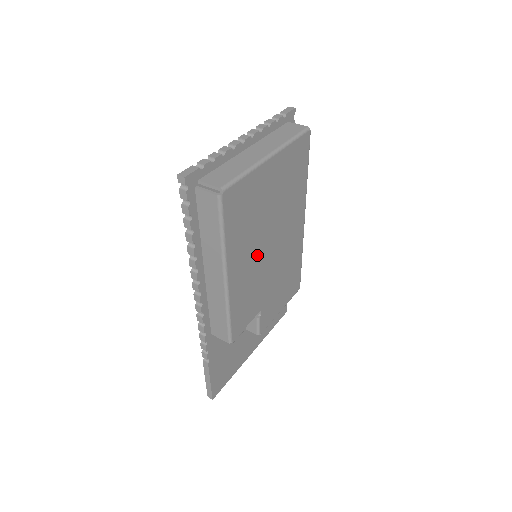
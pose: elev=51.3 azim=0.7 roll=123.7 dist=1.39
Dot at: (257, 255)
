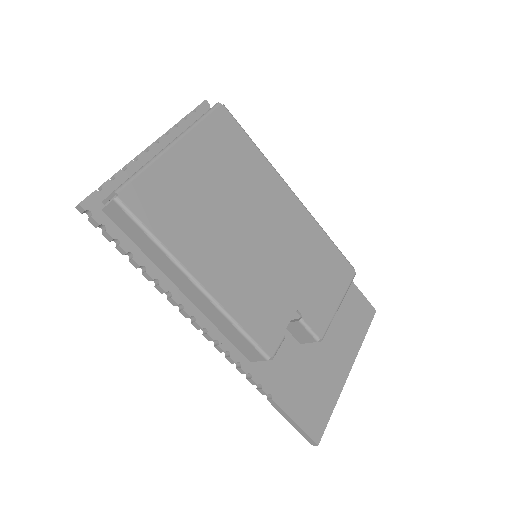
Dot at: (235, 248)
